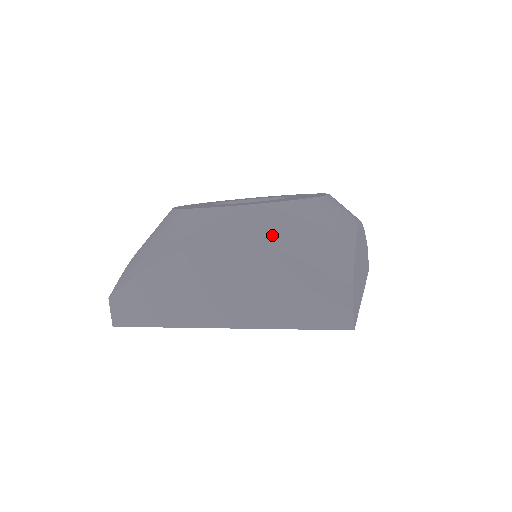
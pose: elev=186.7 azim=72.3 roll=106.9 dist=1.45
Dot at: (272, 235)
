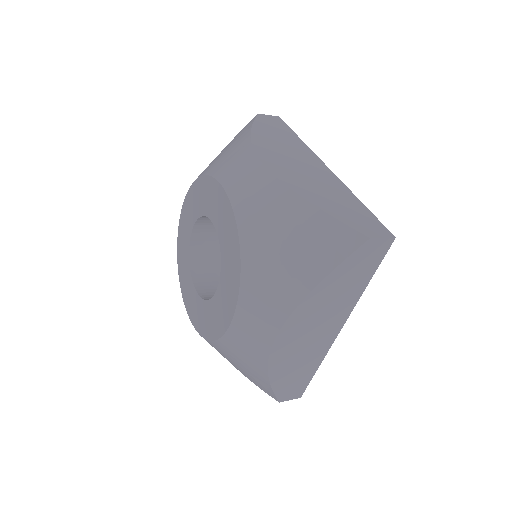
Dot at: occluded
